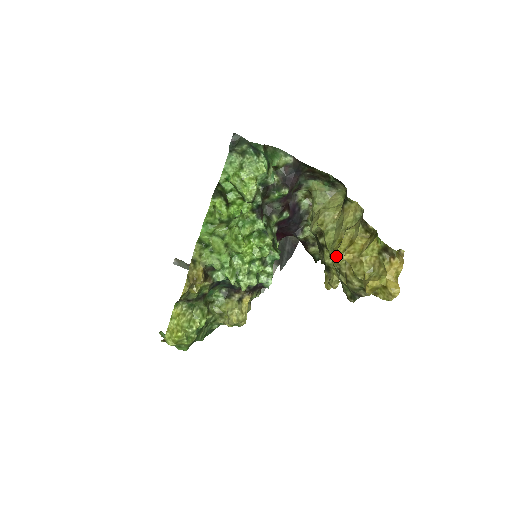
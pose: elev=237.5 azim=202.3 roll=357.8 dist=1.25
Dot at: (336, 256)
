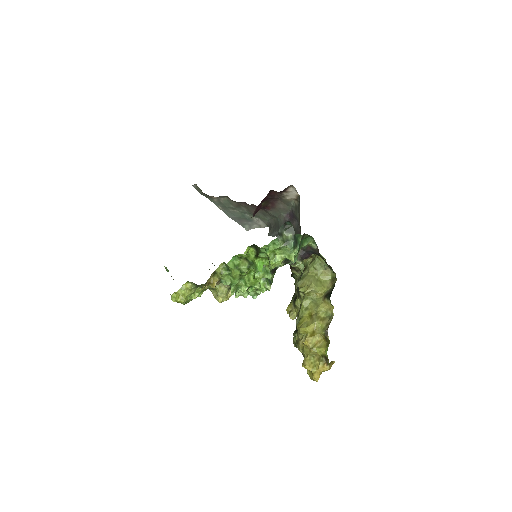
Dot at: (301, 330)
